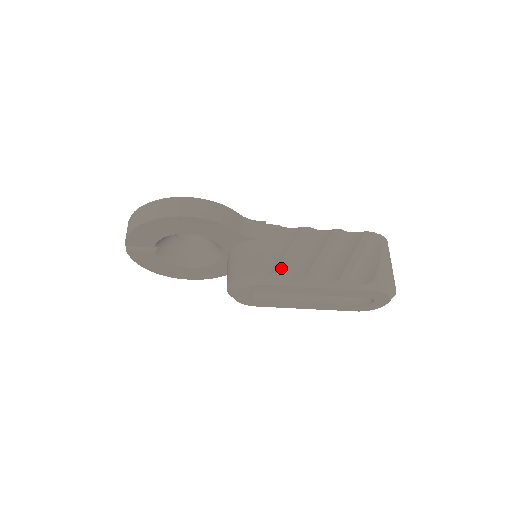
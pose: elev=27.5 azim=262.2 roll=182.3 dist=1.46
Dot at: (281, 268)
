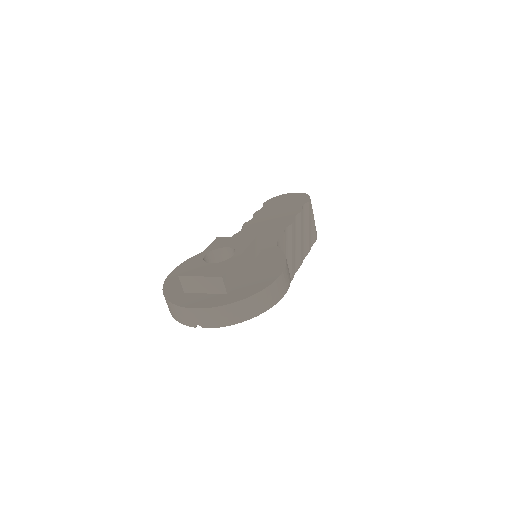
Dot at: (293, 271)
